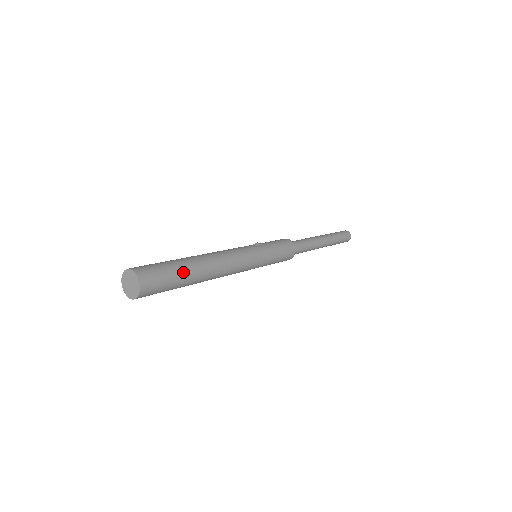
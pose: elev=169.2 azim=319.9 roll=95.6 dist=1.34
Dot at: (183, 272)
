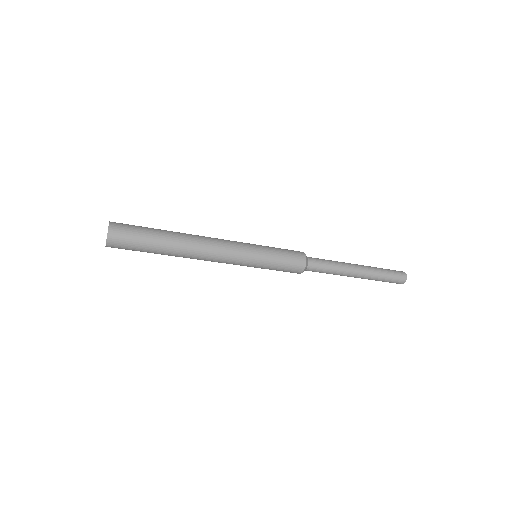
Dot at: (156, 233)
